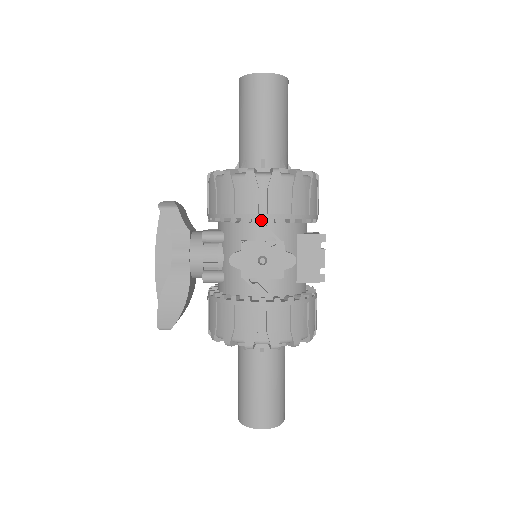
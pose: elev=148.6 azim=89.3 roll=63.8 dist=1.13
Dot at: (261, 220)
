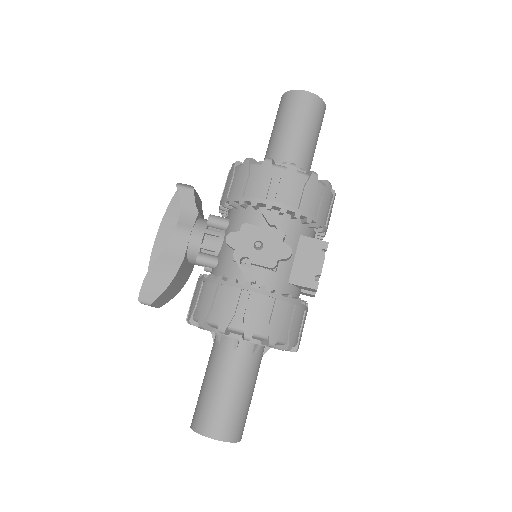
Dot at: (267, 206)
